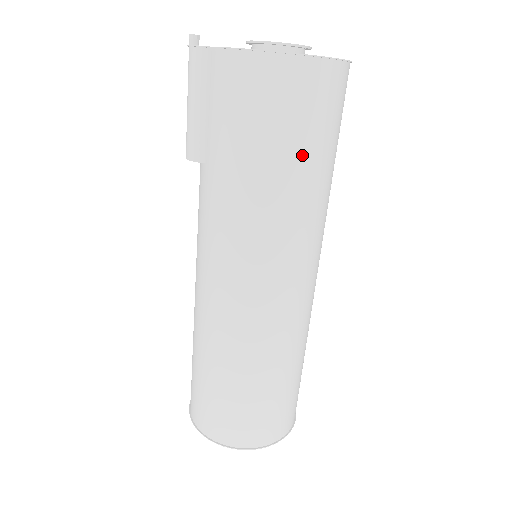
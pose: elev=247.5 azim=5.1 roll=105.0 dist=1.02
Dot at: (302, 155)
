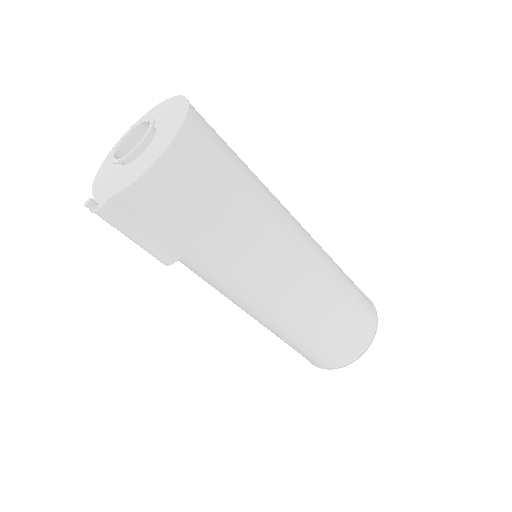
Dot at: (233, 185)
